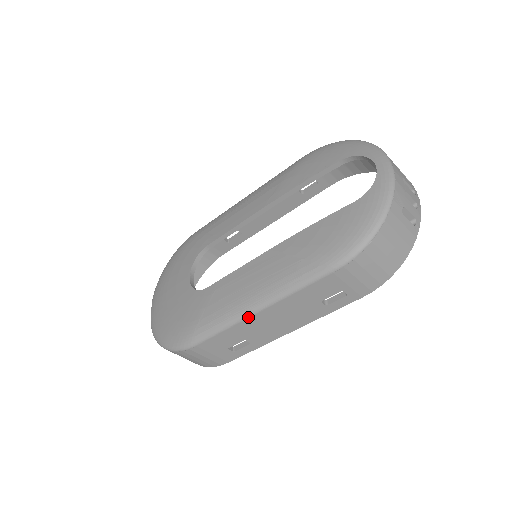
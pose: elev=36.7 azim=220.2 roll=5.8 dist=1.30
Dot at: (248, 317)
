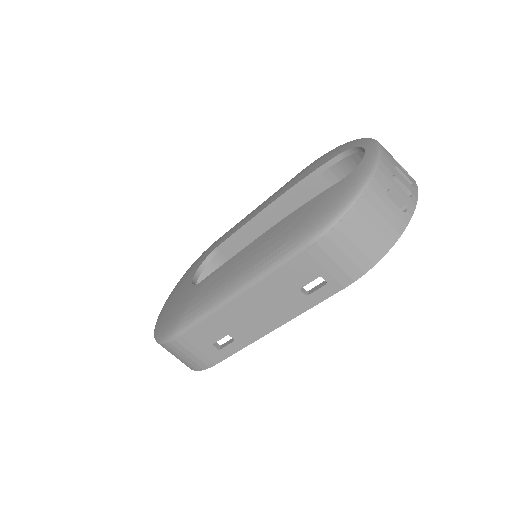
Dot at: (227, 303)
